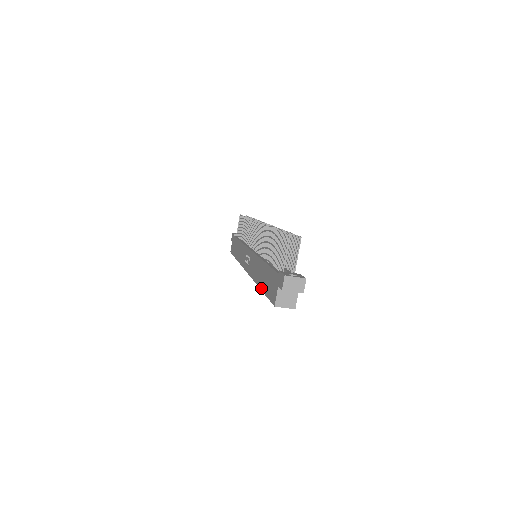
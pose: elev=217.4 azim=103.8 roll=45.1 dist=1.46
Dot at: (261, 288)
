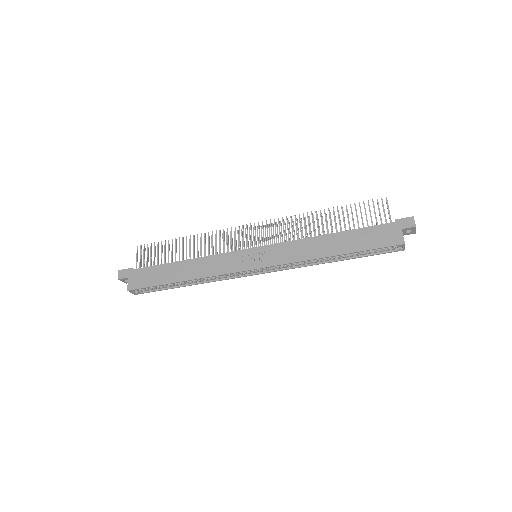
Dot at: (345, 252)
